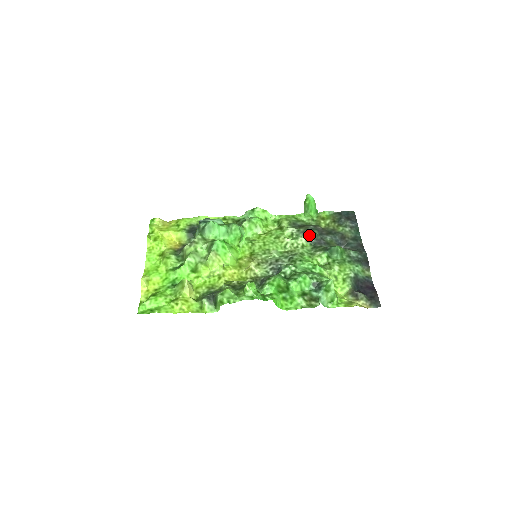
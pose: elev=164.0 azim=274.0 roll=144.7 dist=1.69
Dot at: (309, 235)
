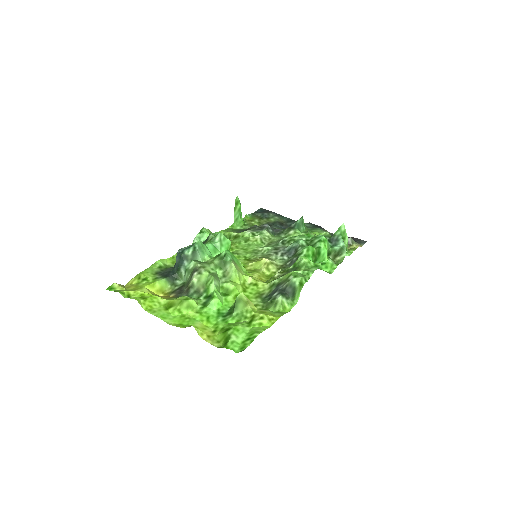
Dot at: (266, 227)
